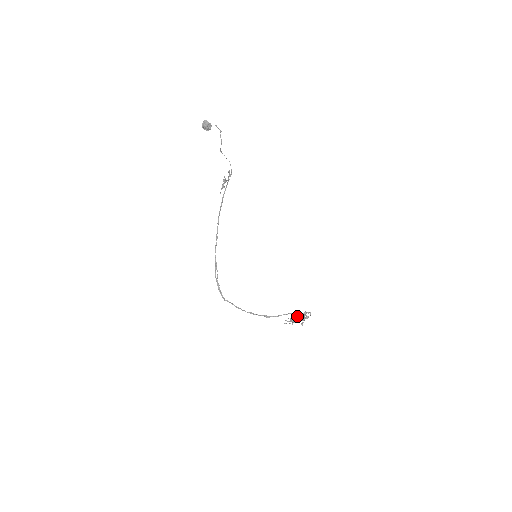
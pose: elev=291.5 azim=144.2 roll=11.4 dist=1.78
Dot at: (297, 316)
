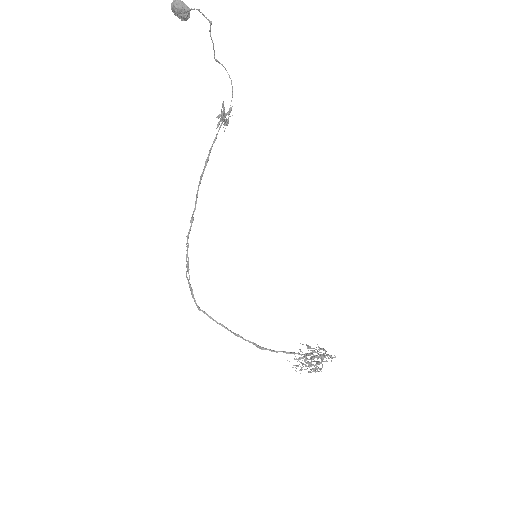
Dot at: (306, 360)
